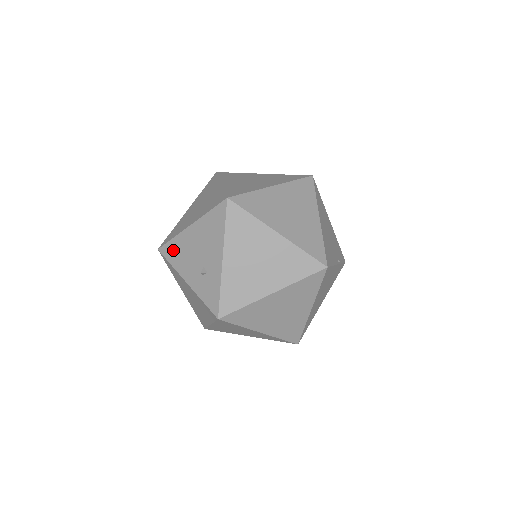
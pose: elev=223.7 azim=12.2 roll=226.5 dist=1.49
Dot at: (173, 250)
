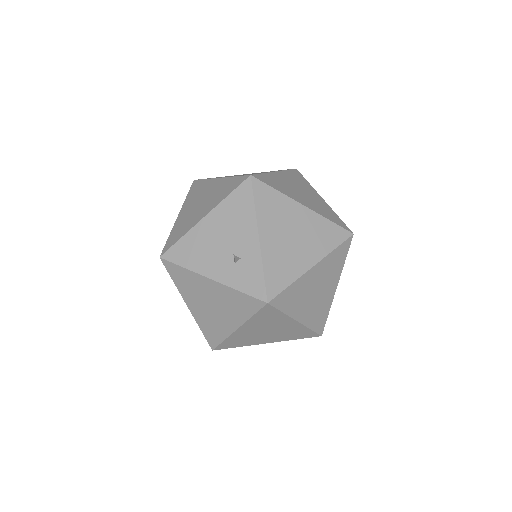
Dot at: (184, 250)
